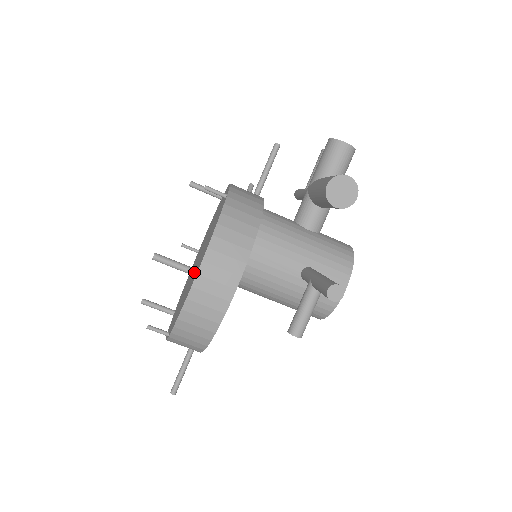
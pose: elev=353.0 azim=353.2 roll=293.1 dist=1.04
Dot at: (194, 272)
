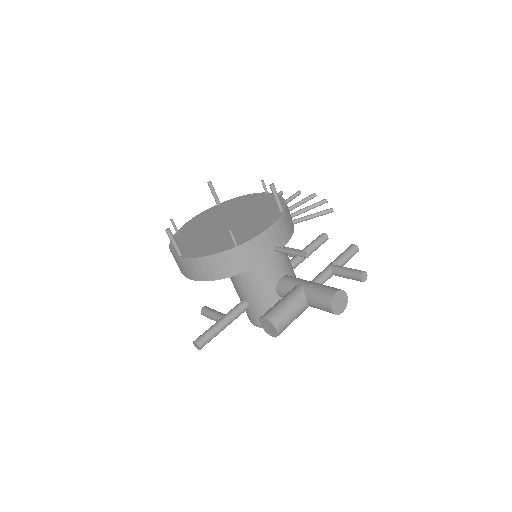
Dot at: (178, 255)
